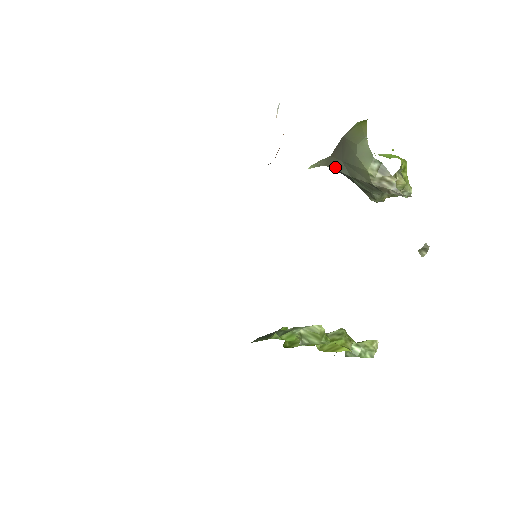
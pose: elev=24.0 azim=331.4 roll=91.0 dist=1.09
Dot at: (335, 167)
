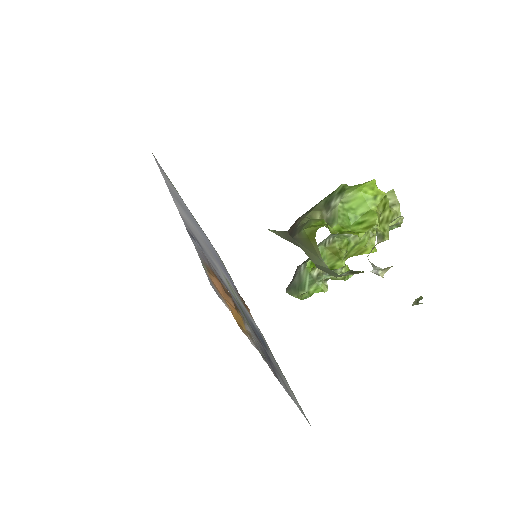
Dot at: (298, 245)
